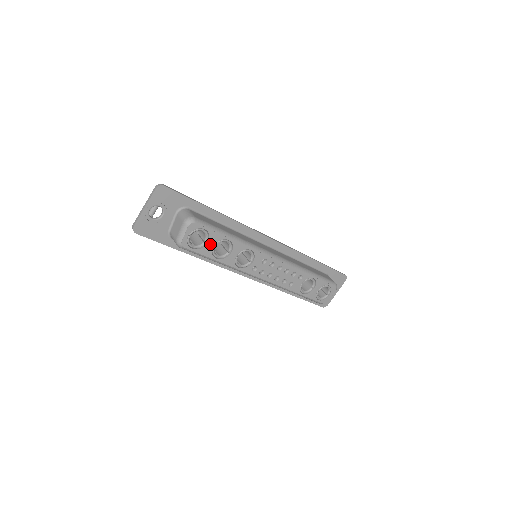
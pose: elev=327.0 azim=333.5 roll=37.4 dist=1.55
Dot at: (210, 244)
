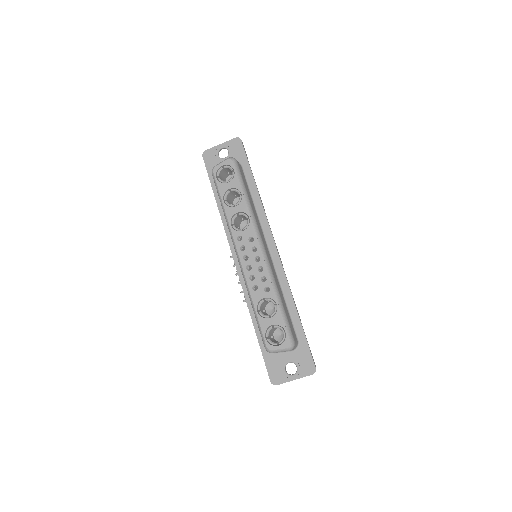
Dot at: (229, 185)
